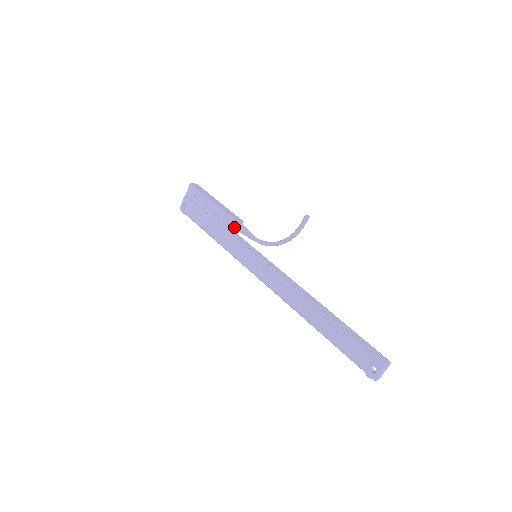
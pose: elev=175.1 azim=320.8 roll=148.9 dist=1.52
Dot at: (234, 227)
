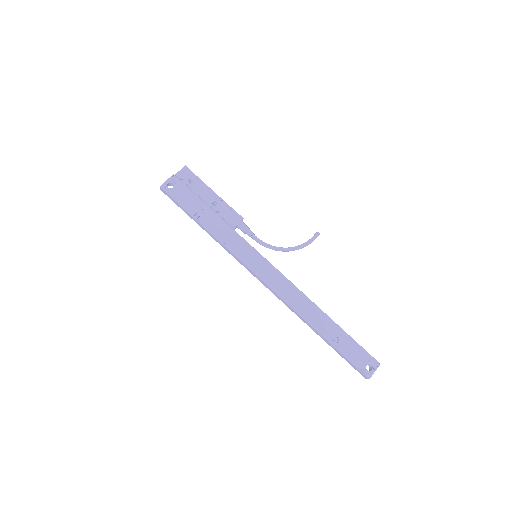
Dot at: (239, 222)
